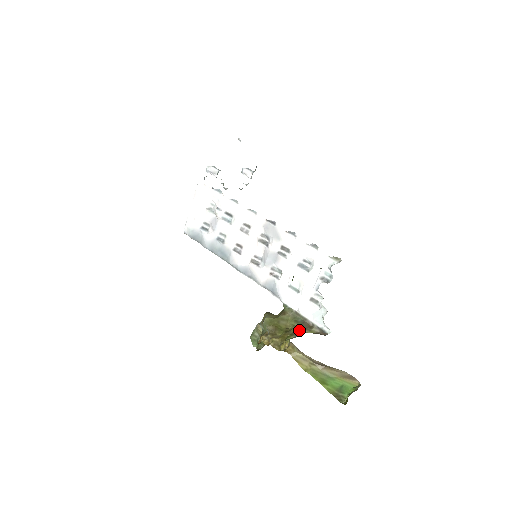
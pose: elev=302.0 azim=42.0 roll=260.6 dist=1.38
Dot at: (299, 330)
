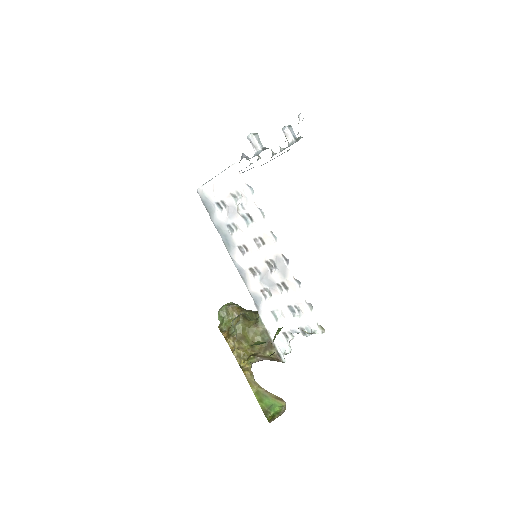
Dot at: (262, 350)
